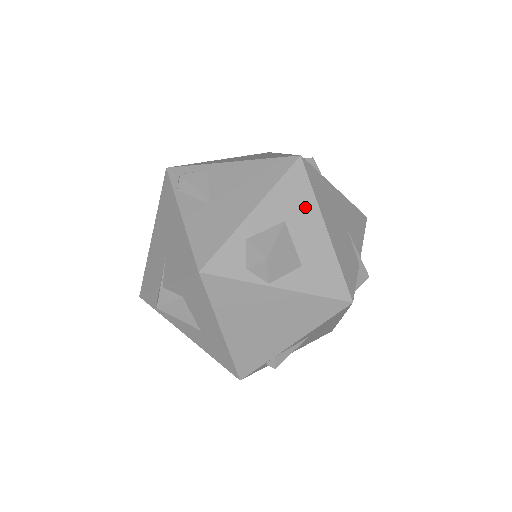
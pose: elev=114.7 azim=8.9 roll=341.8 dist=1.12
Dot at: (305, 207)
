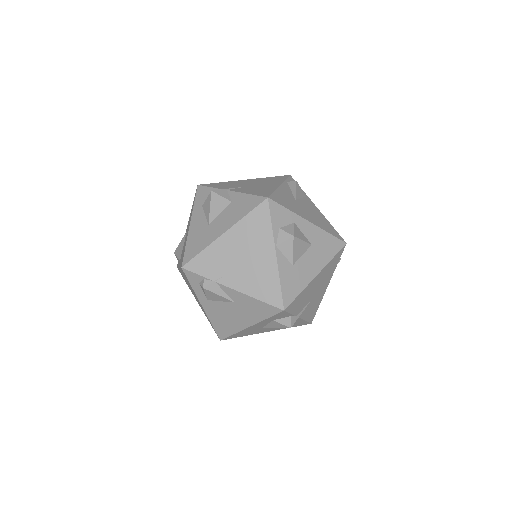
Dot at: (323, 256)
